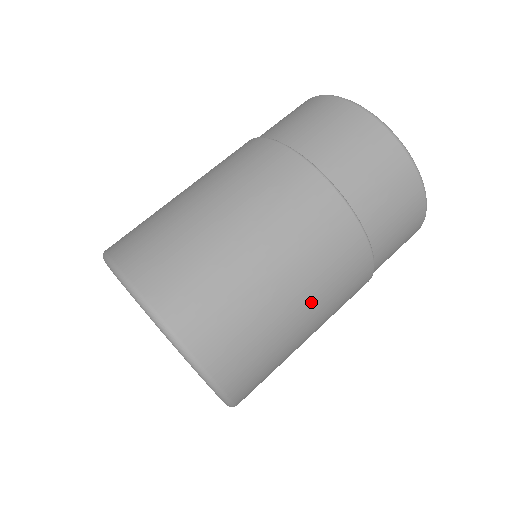
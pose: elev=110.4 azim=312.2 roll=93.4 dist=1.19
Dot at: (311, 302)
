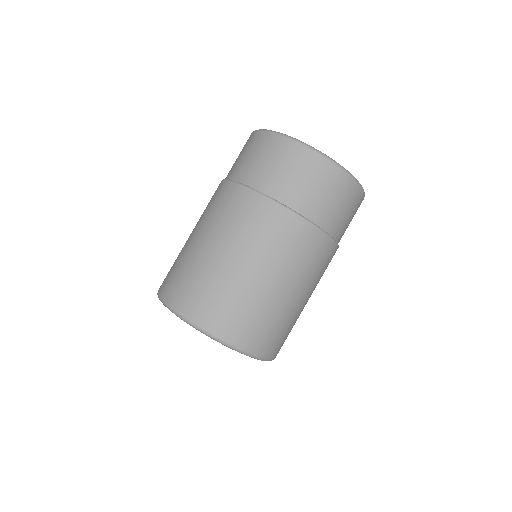
Dot at: (267, 268)
